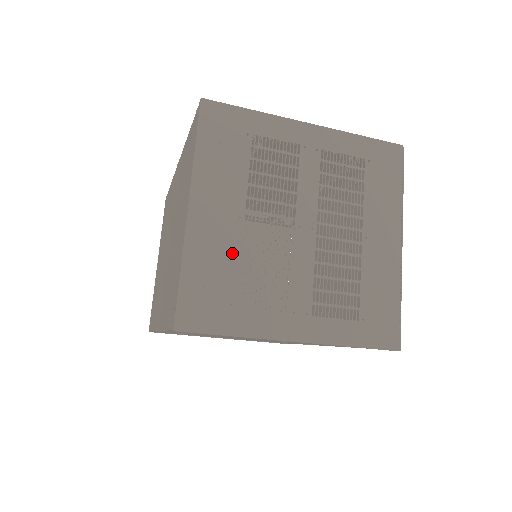
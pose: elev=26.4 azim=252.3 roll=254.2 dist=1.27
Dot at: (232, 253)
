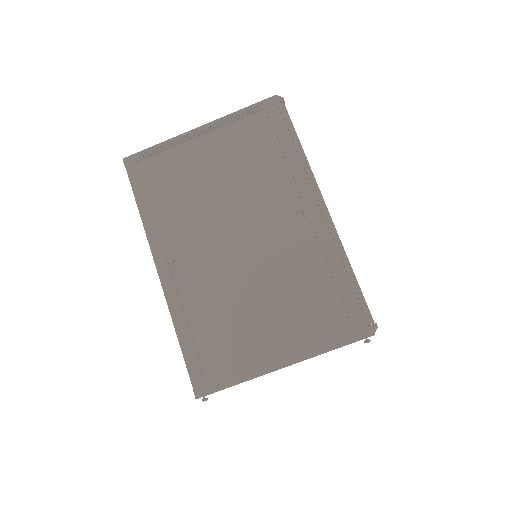
Dot at: occluded
